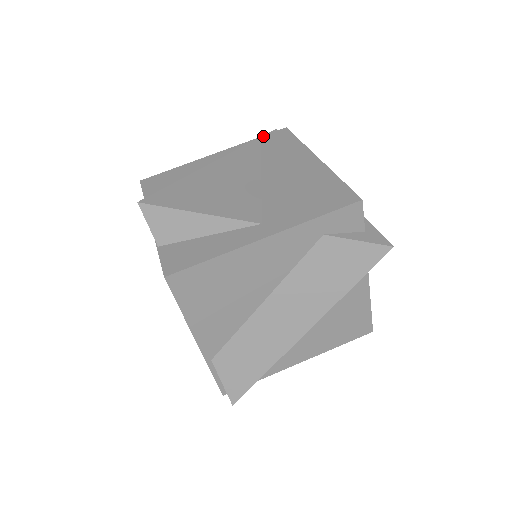
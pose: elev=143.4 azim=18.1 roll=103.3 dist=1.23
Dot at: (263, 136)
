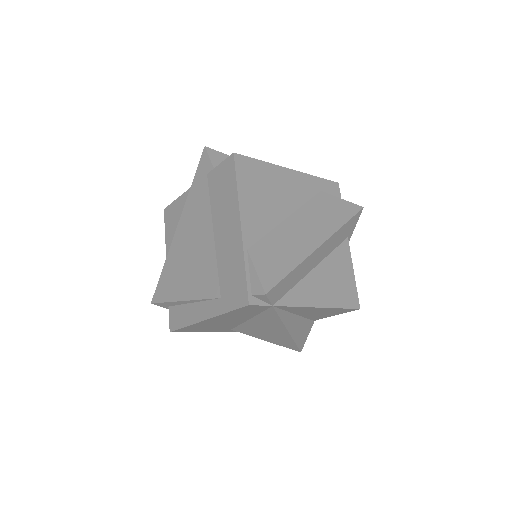
Dot at: occluded
